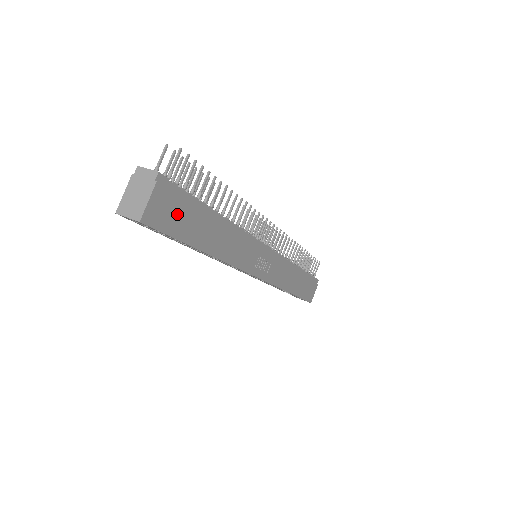
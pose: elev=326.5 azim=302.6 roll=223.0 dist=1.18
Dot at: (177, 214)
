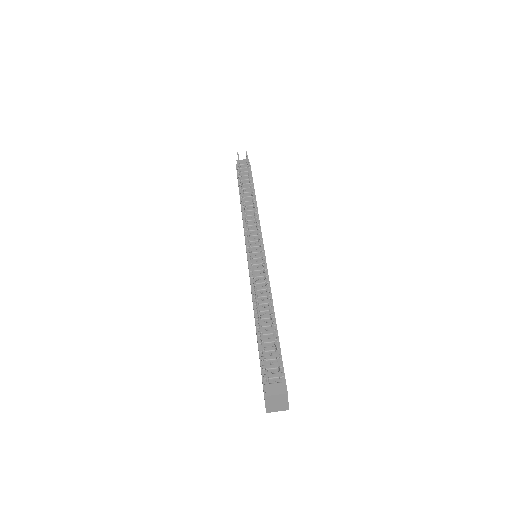
Dot at: occluded
